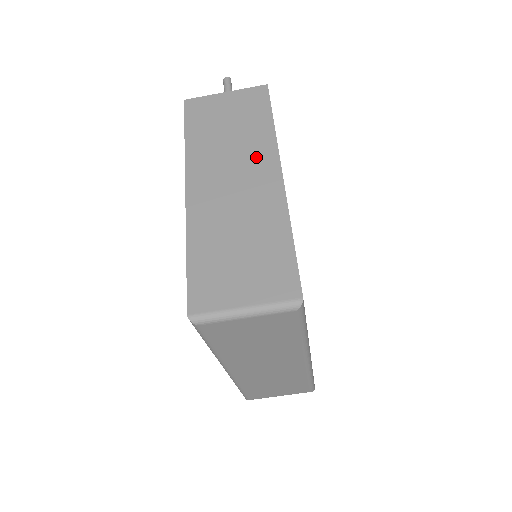
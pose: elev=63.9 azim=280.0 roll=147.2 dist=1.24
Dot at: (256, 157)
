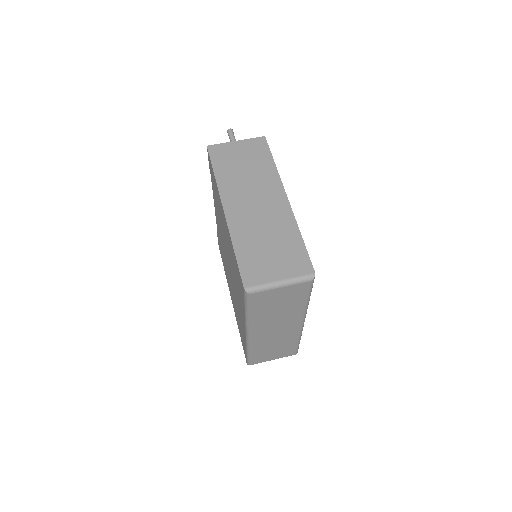
Dot at: (268, 186)
